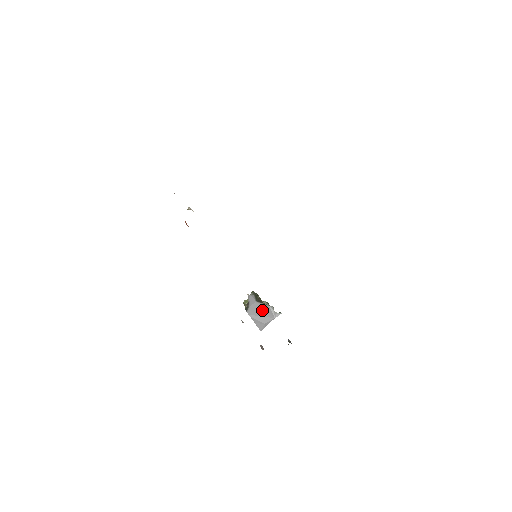
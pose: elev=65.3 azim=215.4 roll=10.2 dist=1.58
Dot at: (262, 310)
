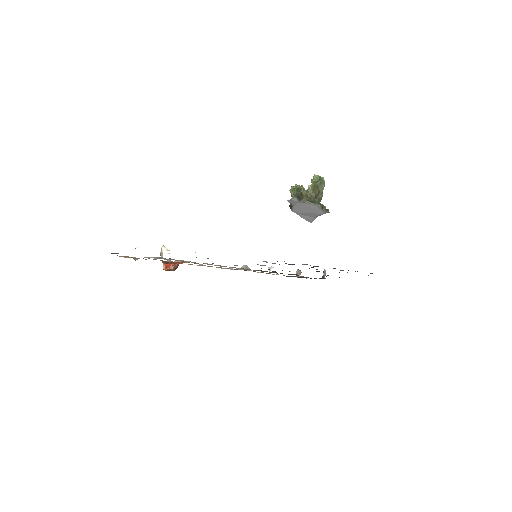
Dot at: (308, 208)
